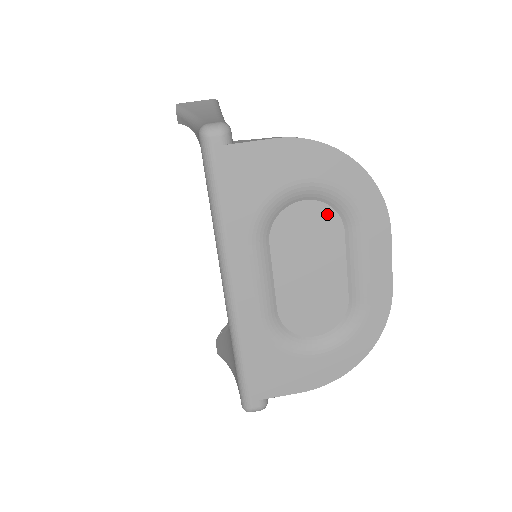
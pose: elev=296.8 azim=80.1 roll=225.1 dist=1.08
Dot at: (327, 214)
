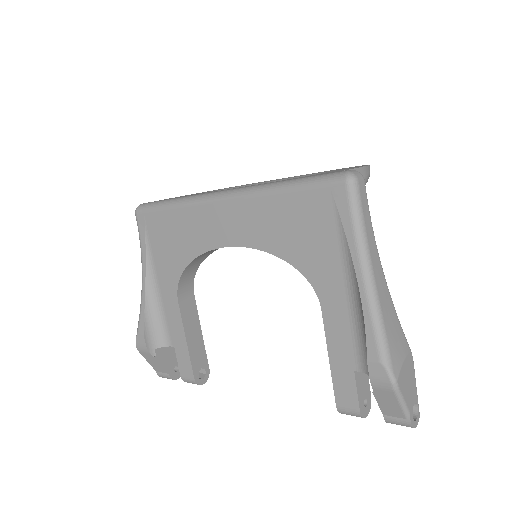
Dot at: occluded
